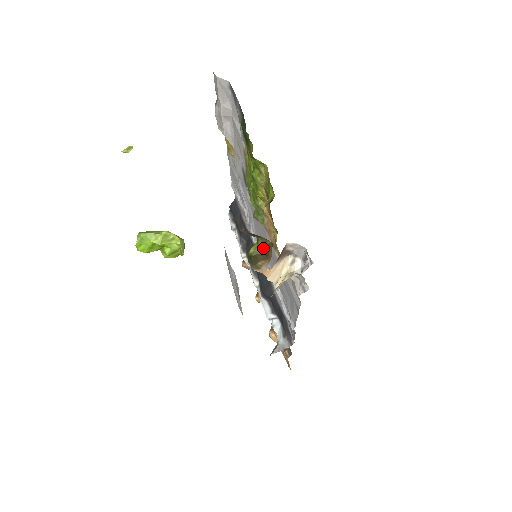
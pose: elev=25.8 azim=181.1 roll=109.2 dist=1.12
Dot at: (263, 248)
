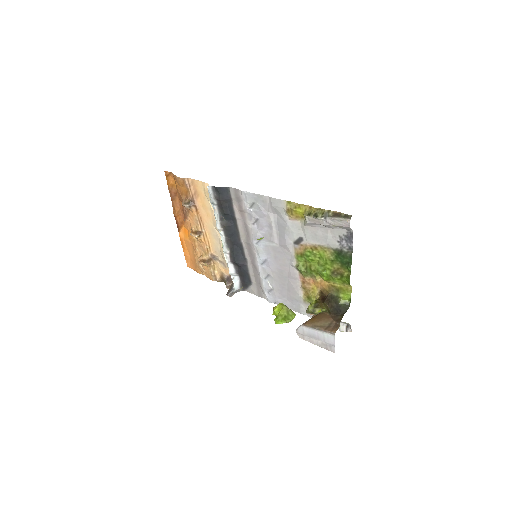
Dot at: (323, 312)
